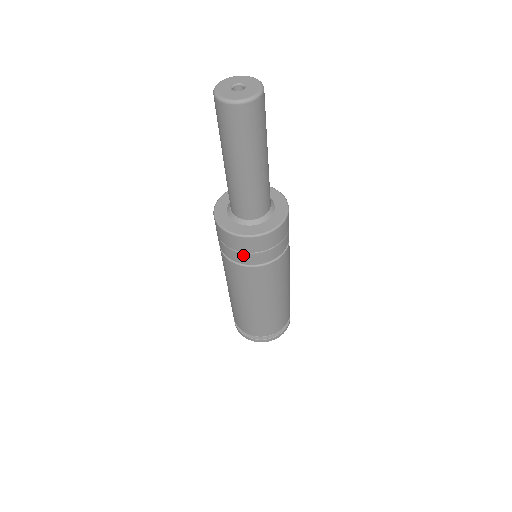
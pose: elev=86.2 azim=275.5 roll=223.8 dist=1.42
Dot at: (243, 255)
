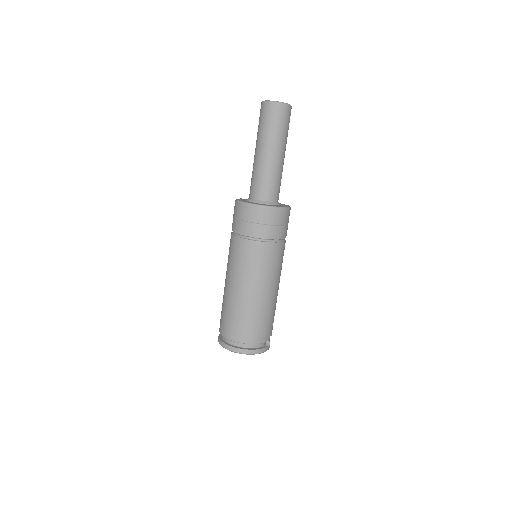
Dot at: (245, 225)
